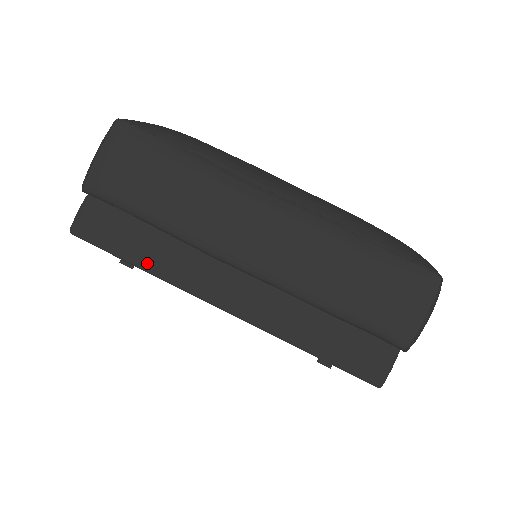
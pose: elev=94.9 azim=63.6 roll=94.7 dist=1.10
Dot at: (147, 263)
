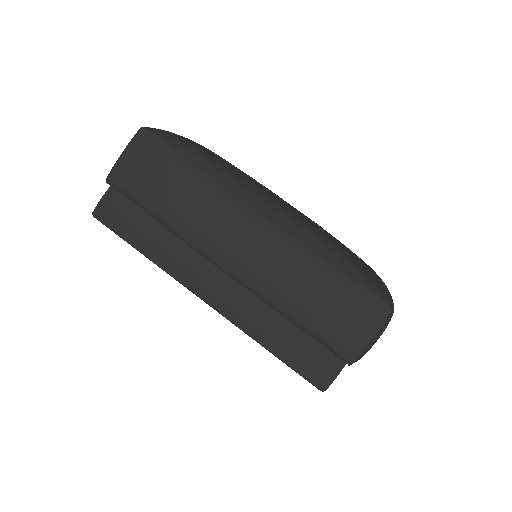
Dot at: (148, 251)
